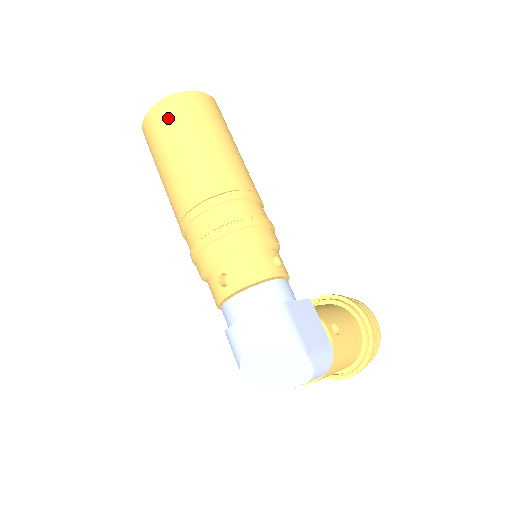
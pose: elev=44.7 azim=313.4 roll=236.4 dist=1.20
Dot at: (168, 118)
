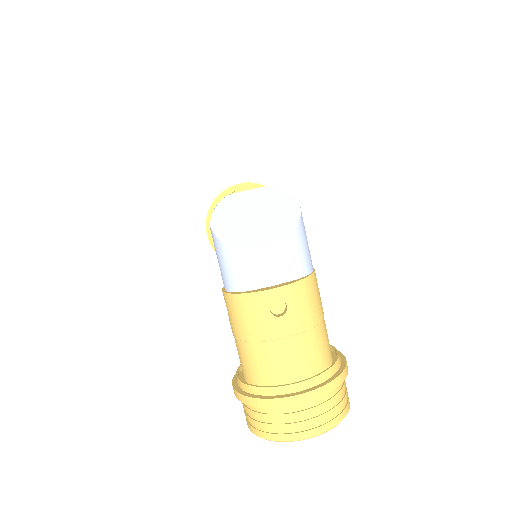
Dot at: occluded
